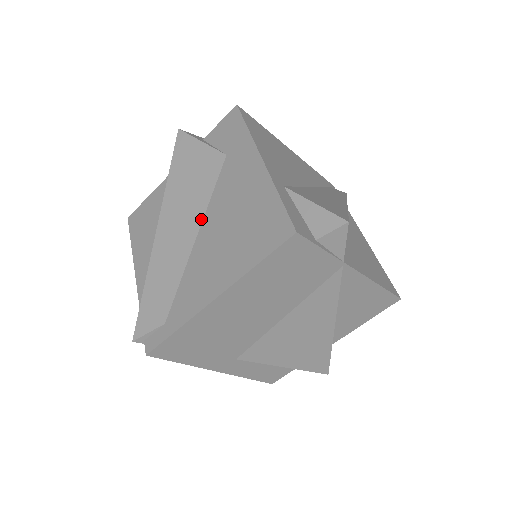
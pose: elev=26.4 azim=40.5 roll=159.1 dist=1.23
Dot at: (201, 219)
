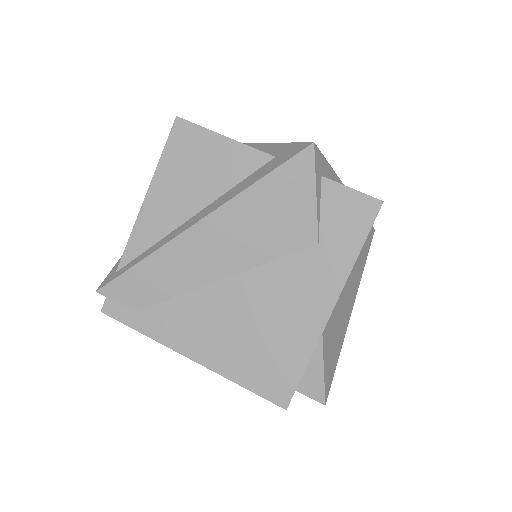
Dot at: (240, 271)
